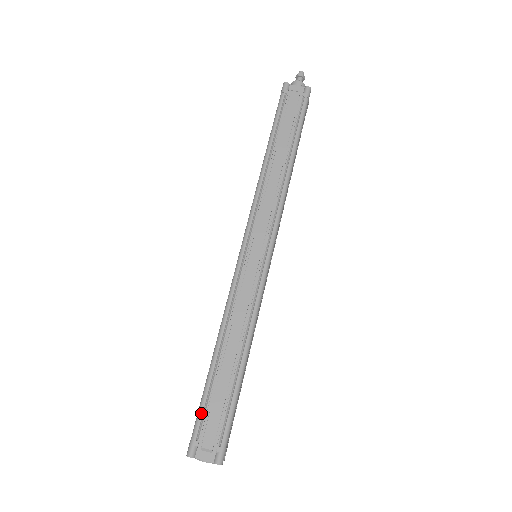
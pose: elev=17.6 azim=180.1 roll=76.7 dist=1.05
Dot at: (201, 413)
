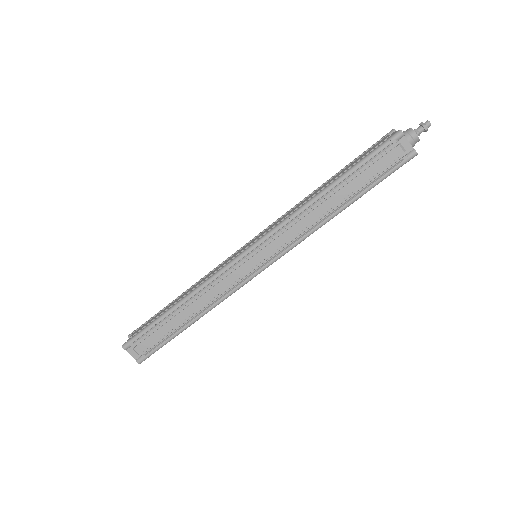
Dot at: (145, 331)
